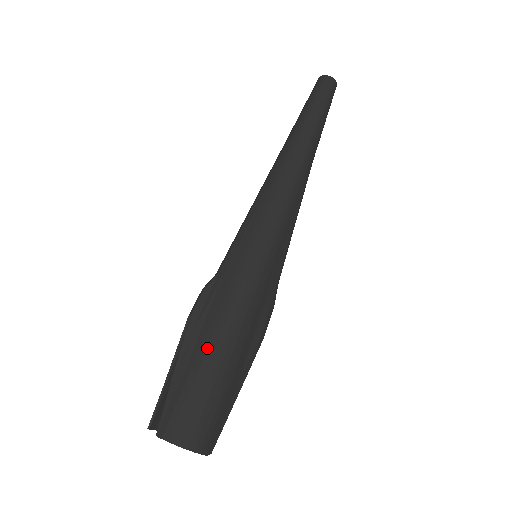
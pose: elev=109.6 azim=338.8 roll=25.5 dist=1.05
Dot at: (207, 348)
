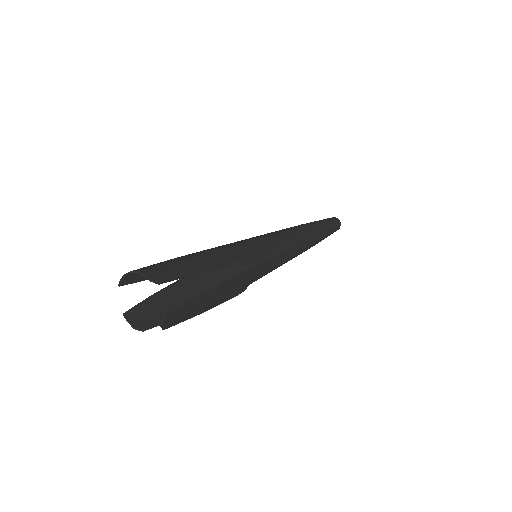
Dot at: occluded
